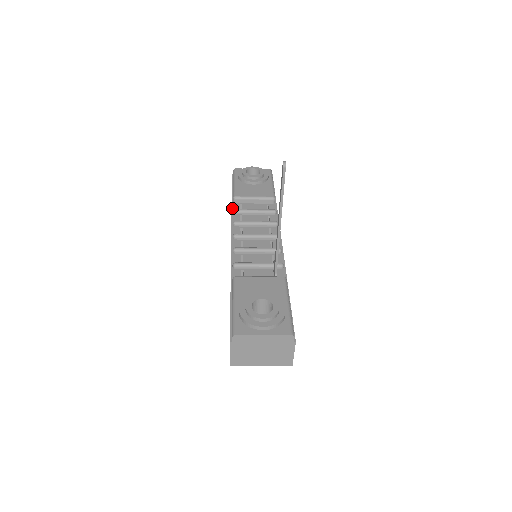
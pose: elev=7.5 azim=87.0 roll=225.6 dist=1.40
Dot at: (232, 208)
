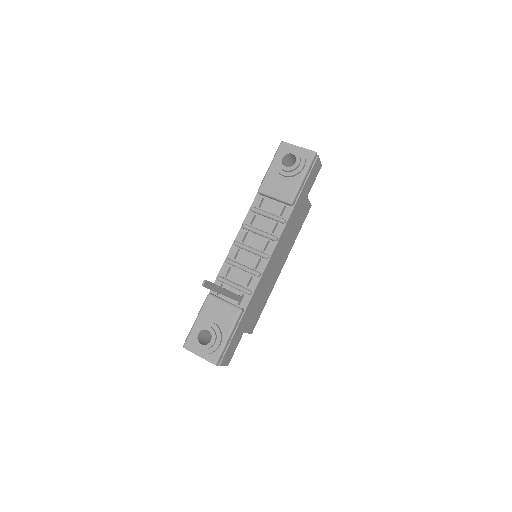
Dot at: (253, 201)
